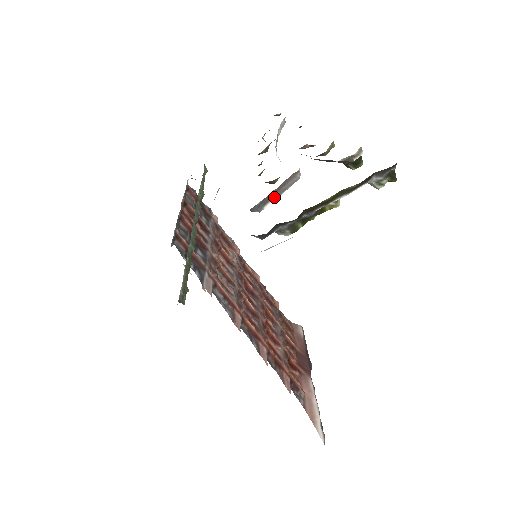
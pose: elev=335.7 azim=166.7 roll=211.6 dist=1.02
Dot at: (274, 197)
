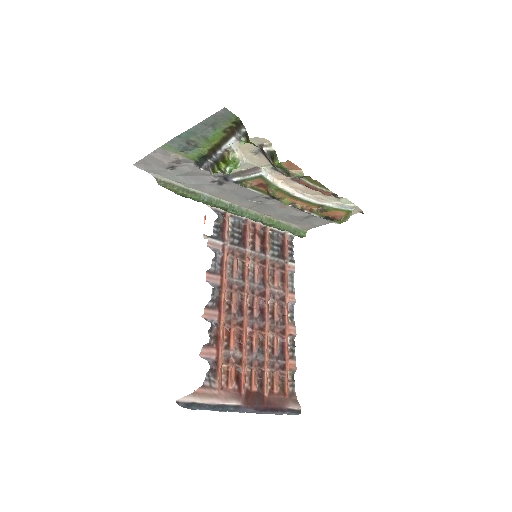
Dot at: (241, 176)
